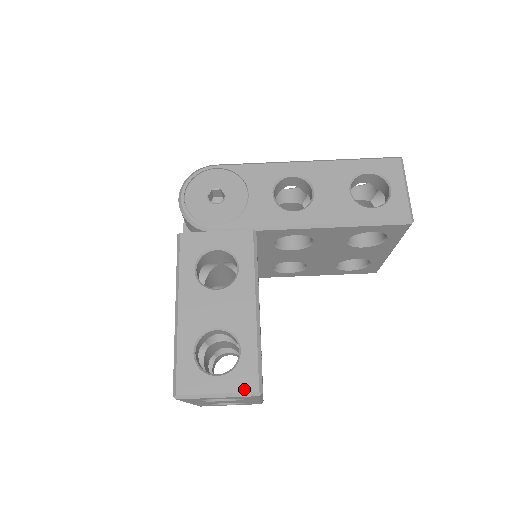
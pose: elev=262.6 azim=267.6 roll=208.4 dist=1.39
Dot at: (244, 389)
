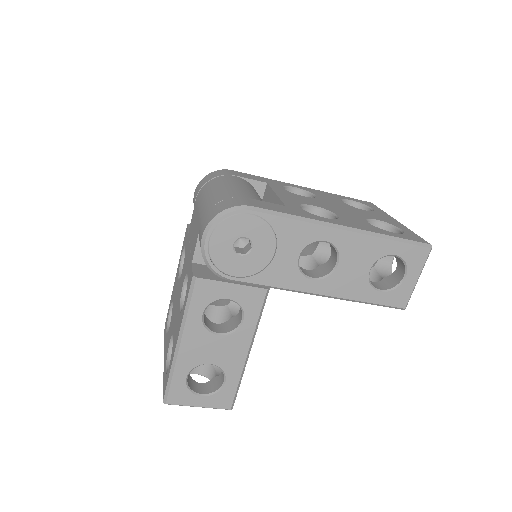
Dot at: (220, 407)
